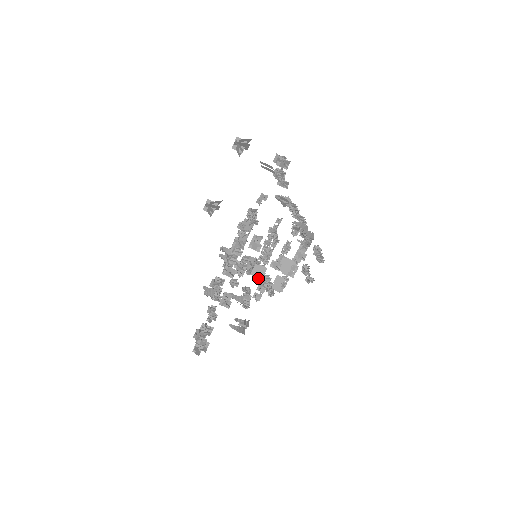
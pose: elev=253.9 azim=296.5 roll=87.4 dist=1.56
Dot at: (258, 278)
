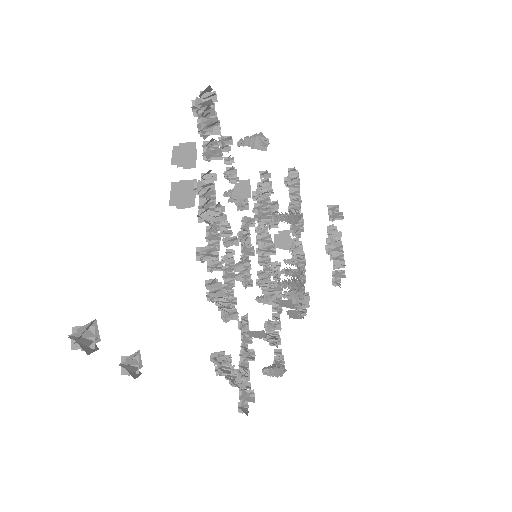
Dot at: (261, 337)
